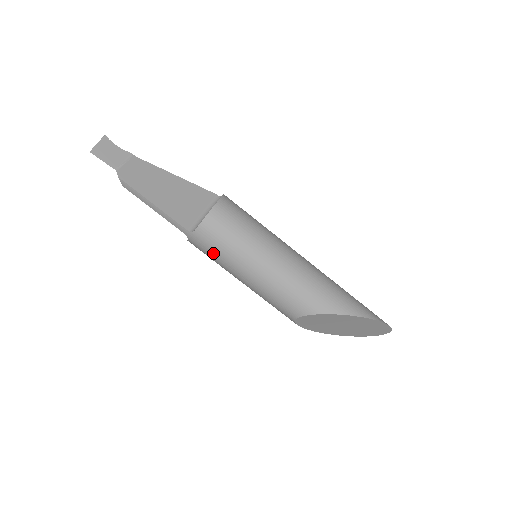
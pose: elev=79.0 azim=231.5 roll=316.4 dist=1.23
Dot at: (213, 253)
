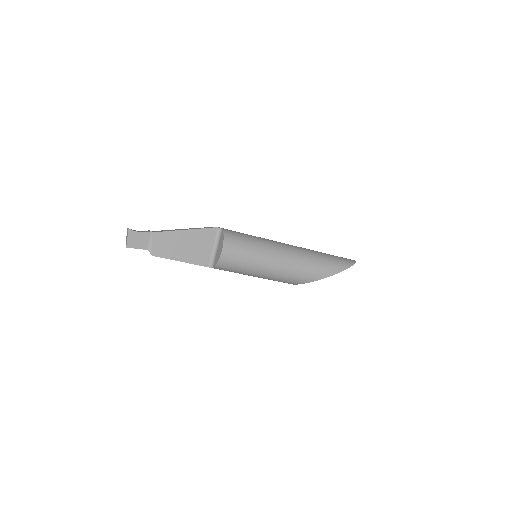
Dot at: occluded
